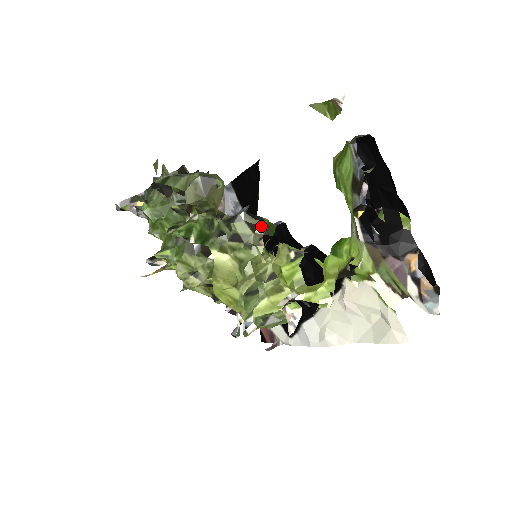
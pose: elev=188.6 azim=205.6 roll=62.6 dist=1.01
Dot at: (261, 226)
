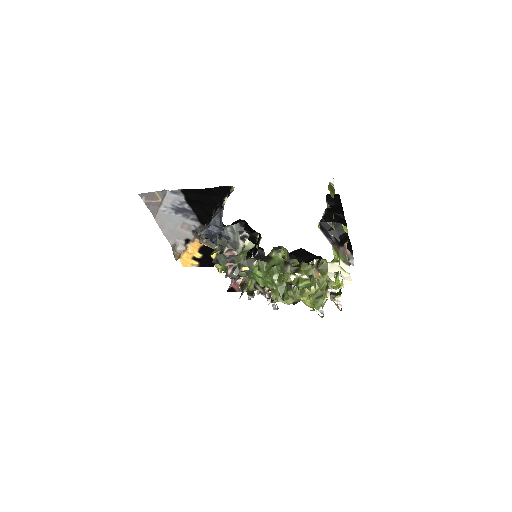
Dot at: occluded
